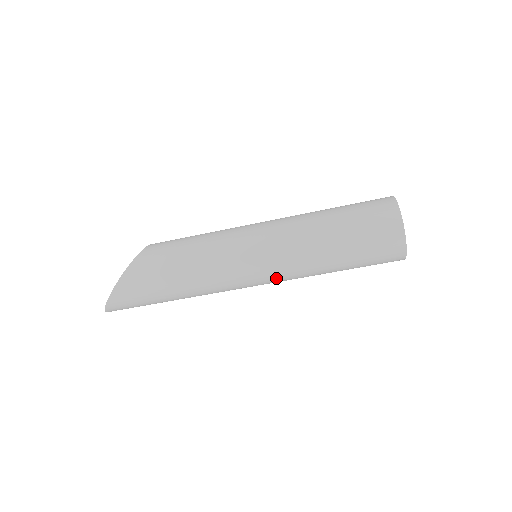
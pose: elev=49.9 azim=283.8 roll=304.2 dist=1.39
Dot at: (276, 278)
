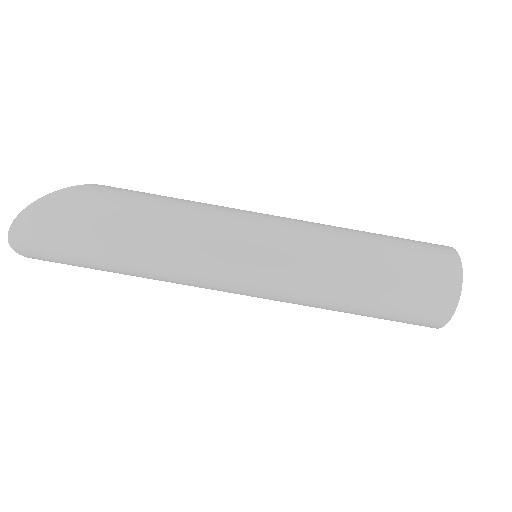
Dot at: (282, 263)
